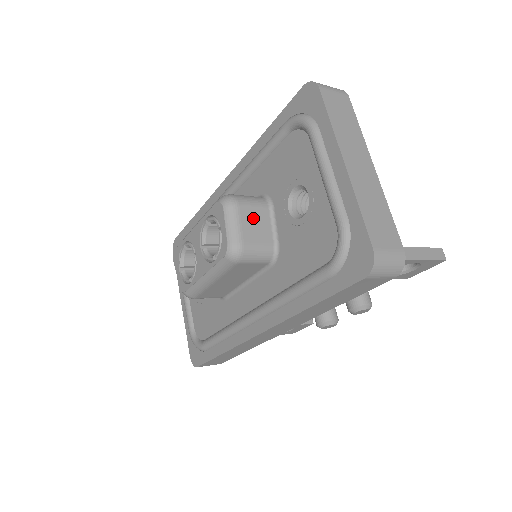
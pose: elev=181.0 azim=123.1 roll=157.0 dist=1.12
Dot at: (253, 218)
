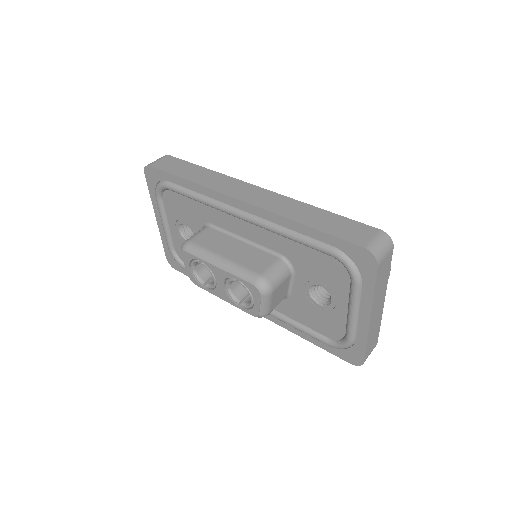
Dot at: (279, 291)
